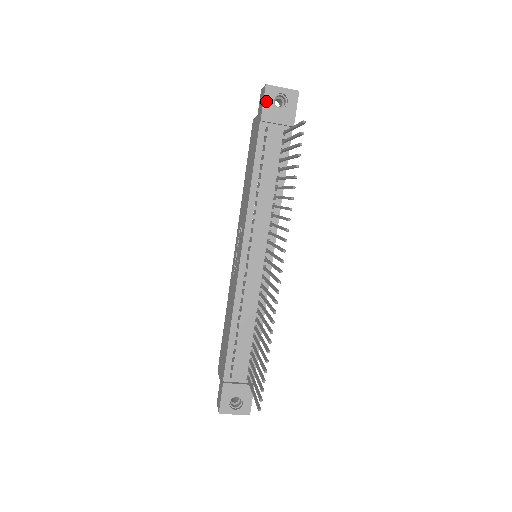
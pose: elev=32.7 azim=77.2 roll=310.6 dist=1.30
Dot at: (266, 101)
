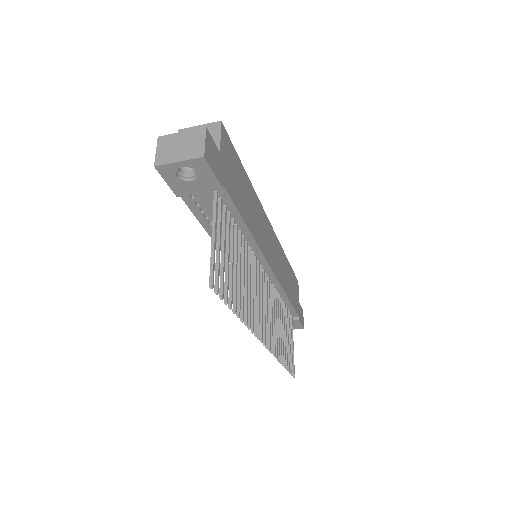
Dot at: (168, 180)
